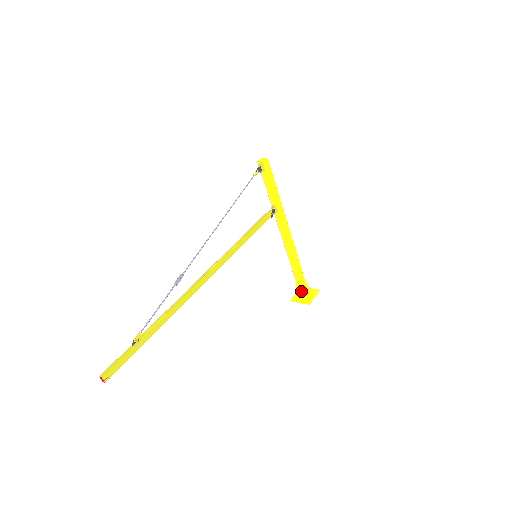
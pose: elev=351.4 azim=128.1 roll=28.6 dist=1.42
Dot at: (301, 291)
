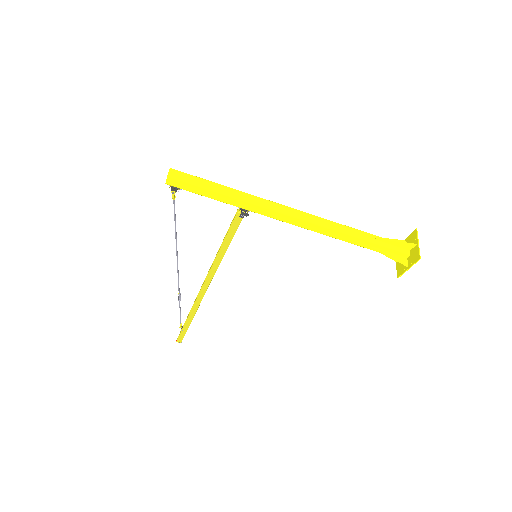
Dot at: occluded
